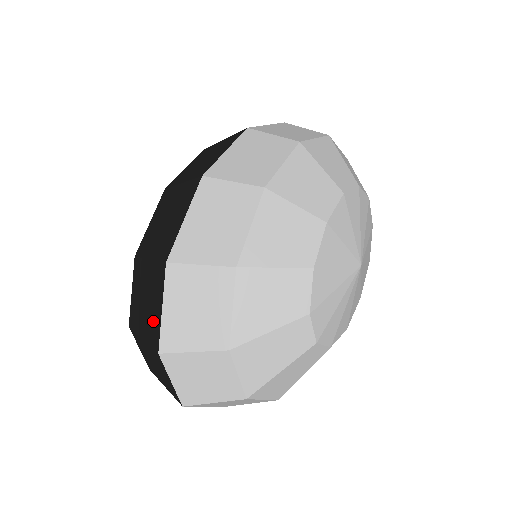
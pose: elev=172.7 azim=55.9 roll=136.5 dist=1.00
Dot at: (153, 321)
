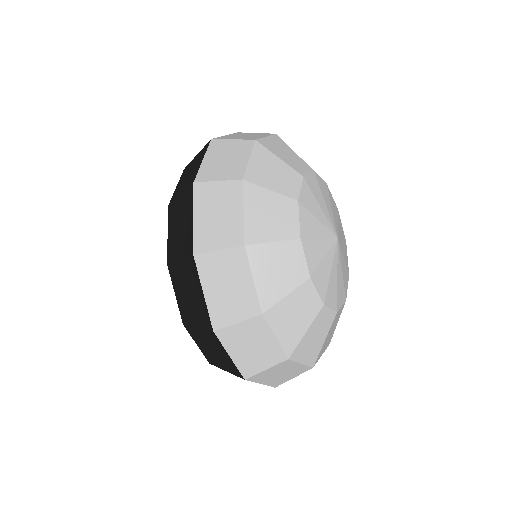
Dot at: (227, 363)
